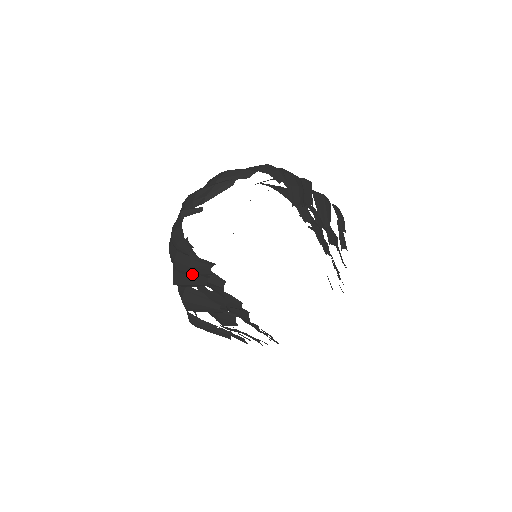
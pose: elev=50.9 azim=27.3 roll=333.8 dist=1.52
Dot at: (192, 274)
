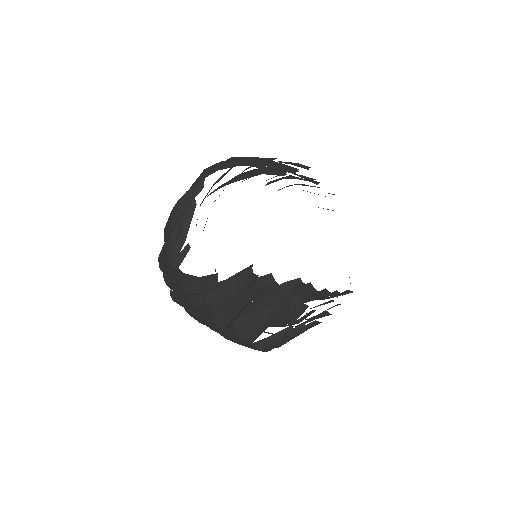
Dot at: (236, 297)
